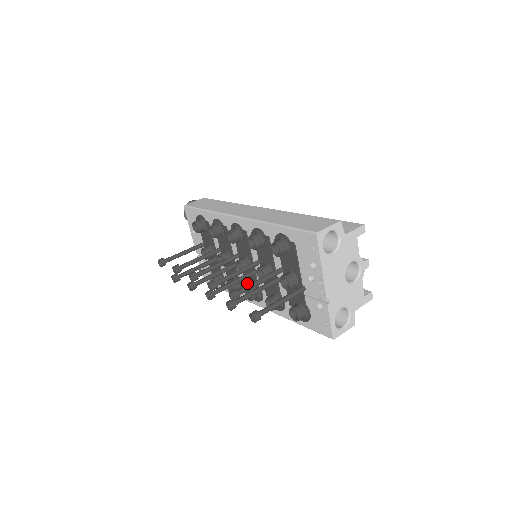
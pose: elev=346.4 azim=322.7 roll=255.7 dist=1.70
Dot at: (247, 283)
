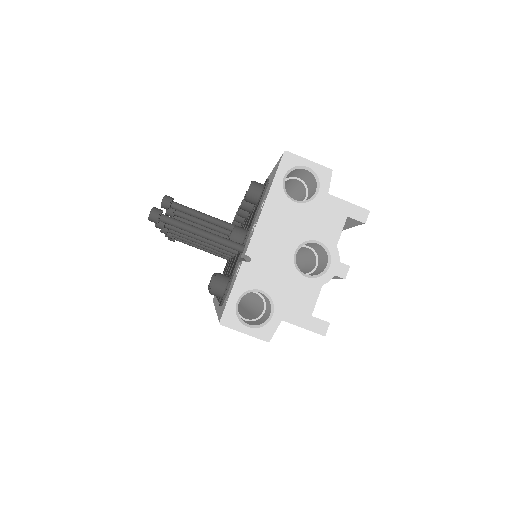
Dot at: occluded
